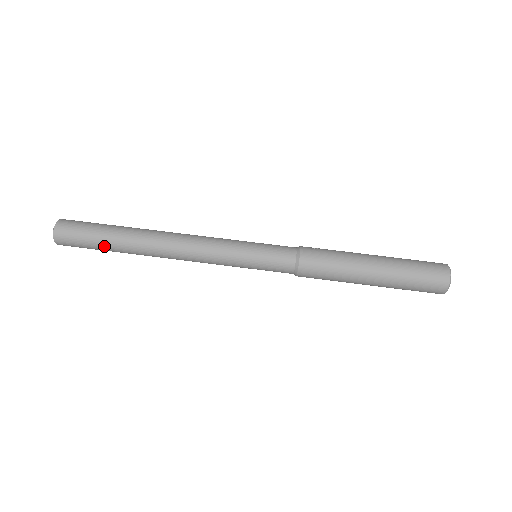
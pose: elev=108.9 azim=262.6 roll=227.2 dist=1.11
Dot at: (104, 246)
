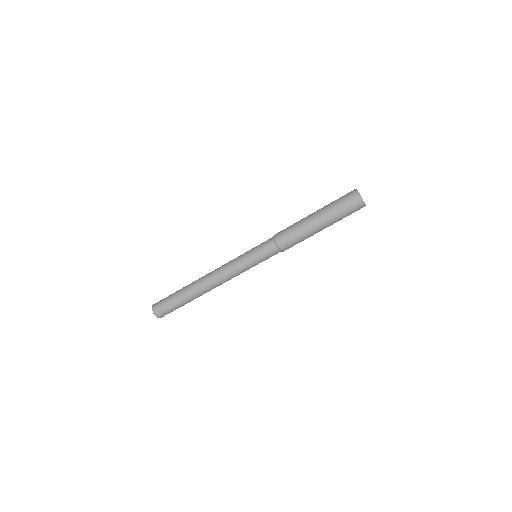
Dot at: occluded
